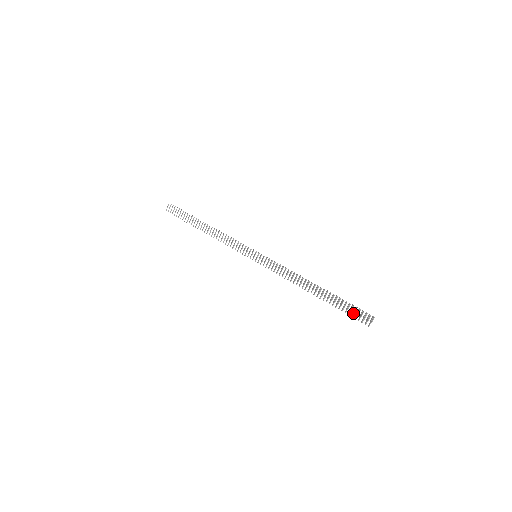
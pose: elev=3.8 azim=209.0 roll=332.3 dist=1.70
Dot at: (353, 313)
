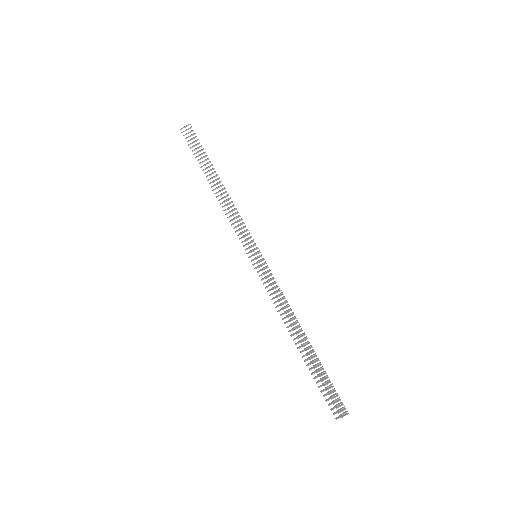
Dot at: (328, 393)
